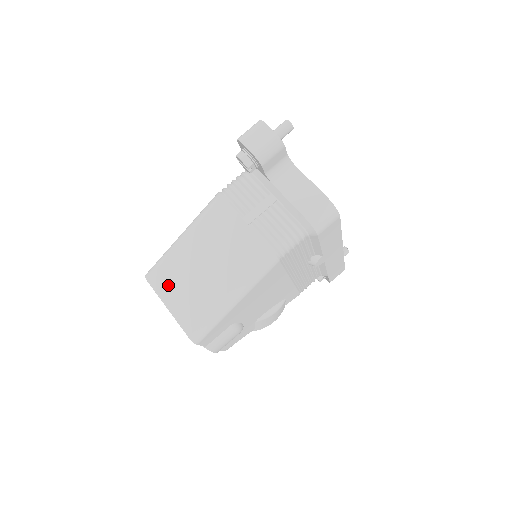
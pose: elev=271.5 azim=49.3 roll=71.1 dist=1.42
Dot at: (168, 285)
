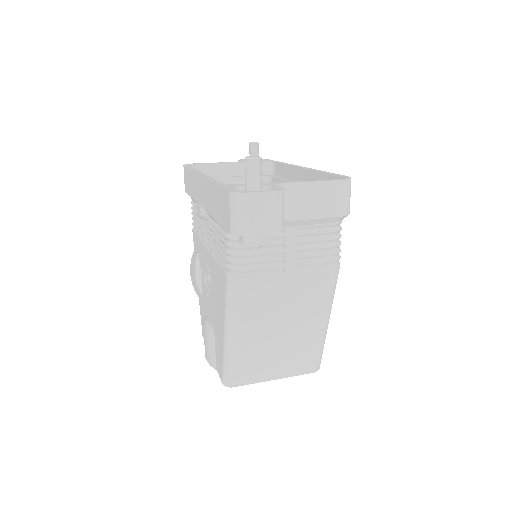
Dot at: (260, 371)
